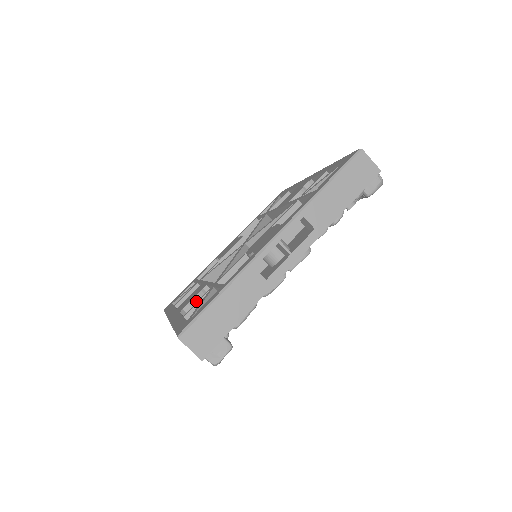
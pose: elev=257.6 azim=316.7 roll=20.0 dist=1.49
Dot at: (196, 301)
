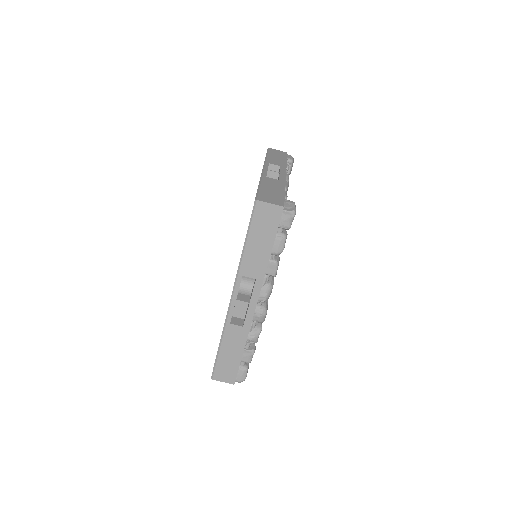
Dot at: occluded
